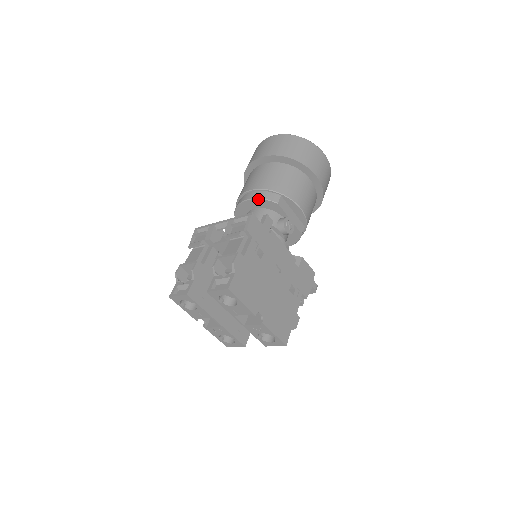
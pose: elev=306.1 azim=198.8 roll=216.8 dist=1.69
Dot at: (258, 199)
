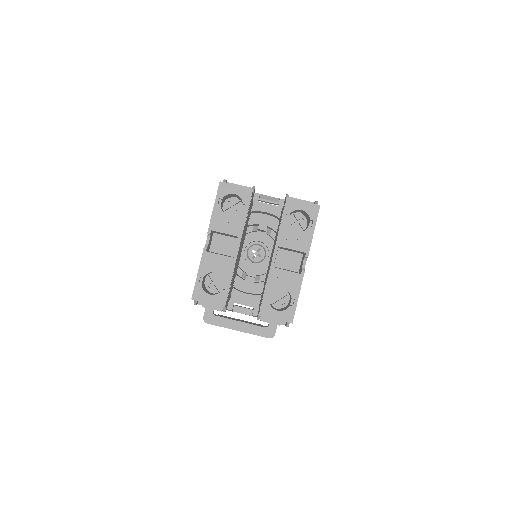
Dot at: occluded
